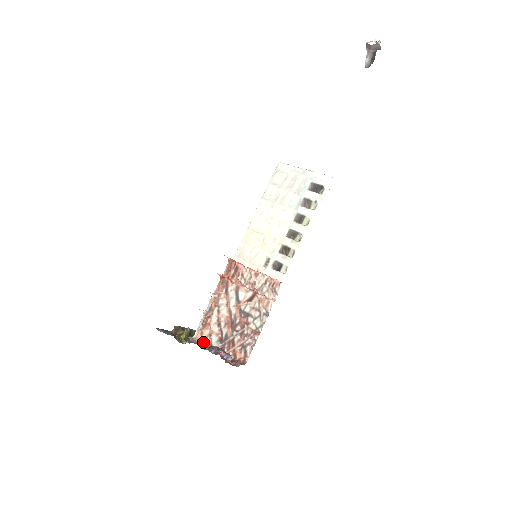
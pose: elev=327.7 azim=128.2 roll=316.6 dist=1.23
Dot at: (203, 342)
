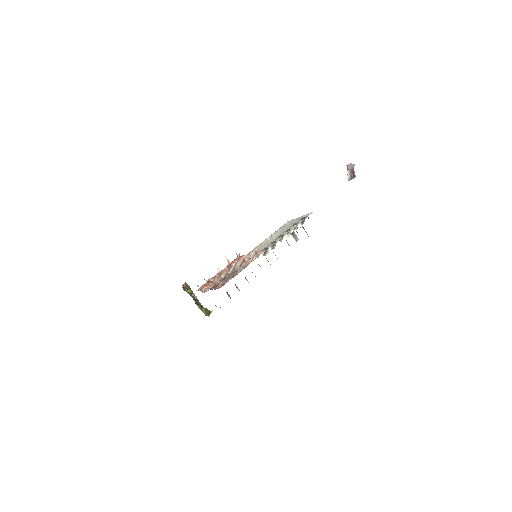
Dot at: occluded
